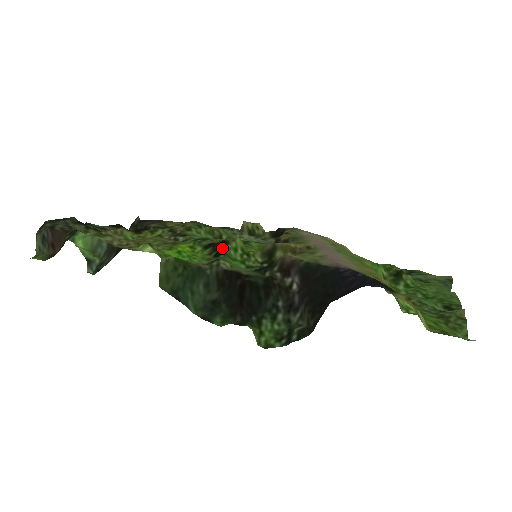
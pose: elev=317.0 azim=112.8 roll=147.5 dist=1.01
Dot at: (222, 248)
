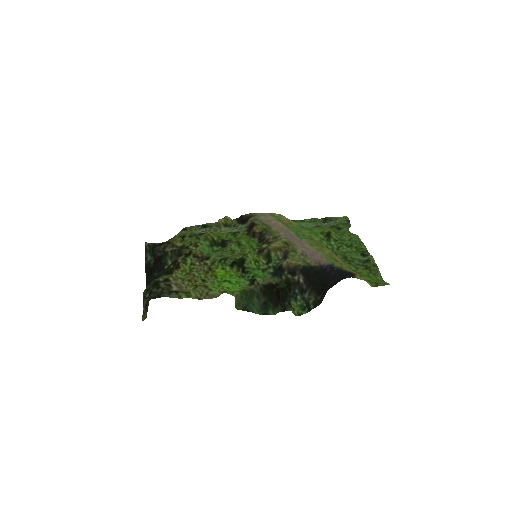
Dot at: (243, 264)
